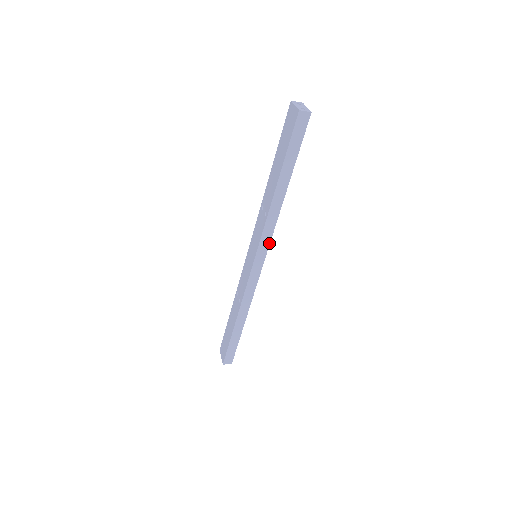
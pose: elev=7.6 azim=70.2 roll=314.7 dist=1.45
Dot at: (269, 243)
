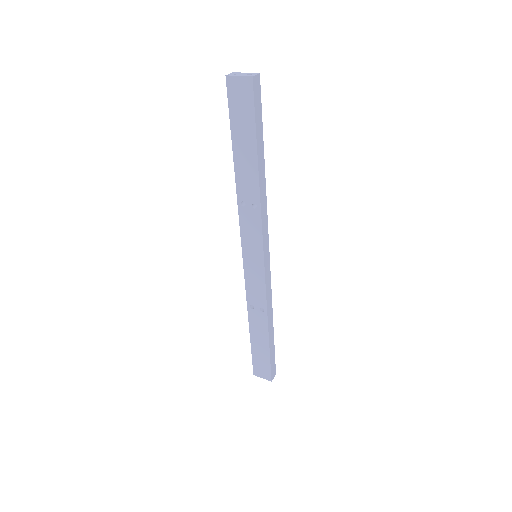
Dot at: (267, 232)
